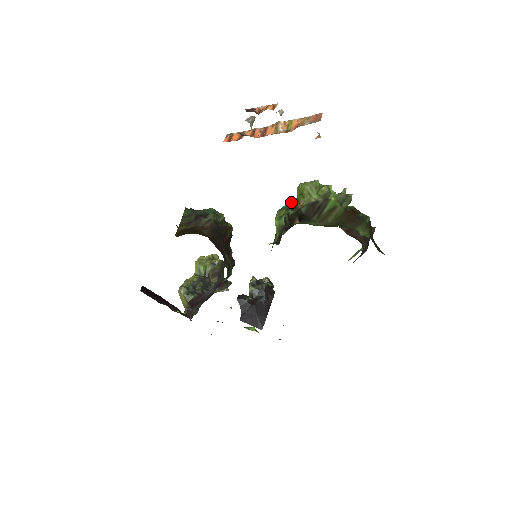
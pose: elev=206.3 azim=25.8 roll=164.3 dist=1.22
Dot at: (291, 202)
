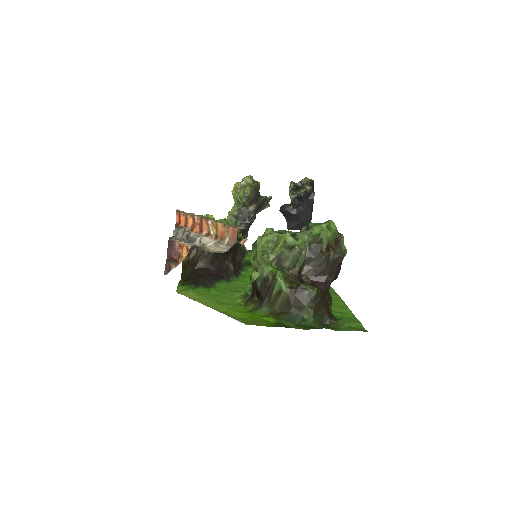
Dot at: occluded
